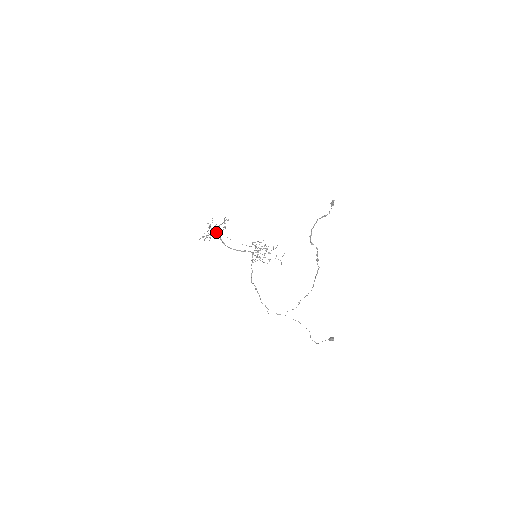
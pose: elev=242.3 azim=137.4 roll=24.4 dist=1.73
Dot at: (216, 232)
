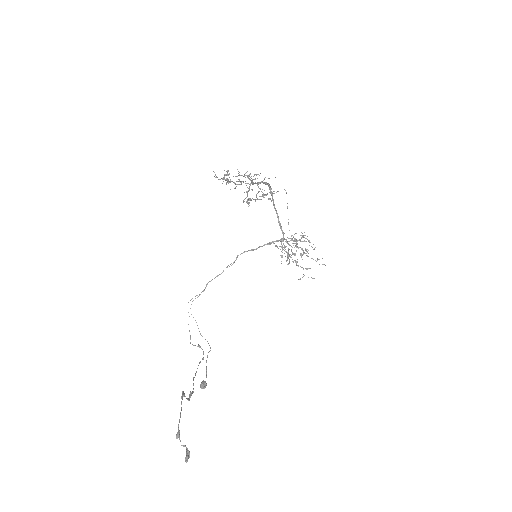
Dot at: occluded
